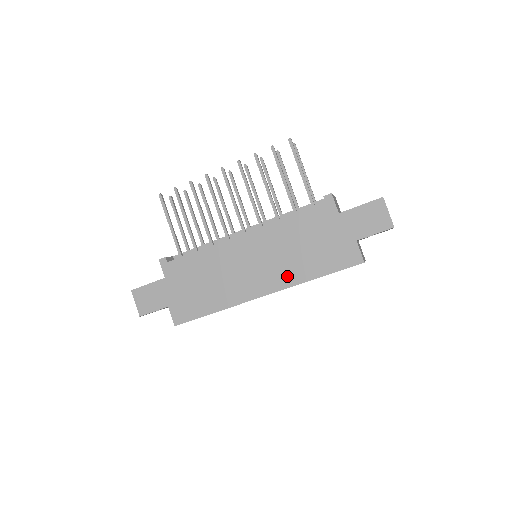
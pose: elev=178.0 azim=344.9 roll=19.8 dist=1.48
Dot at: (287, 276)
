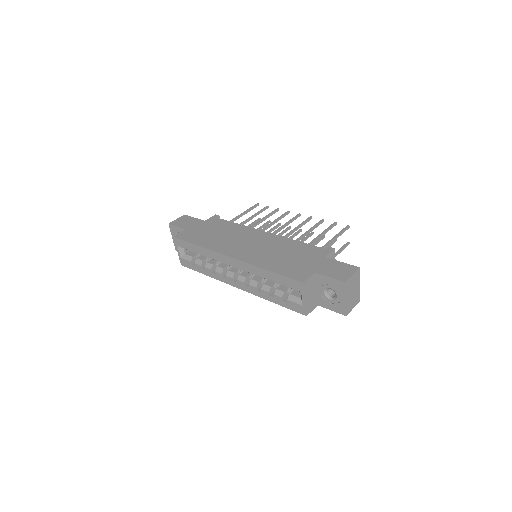
Dot at: (256, 259)
